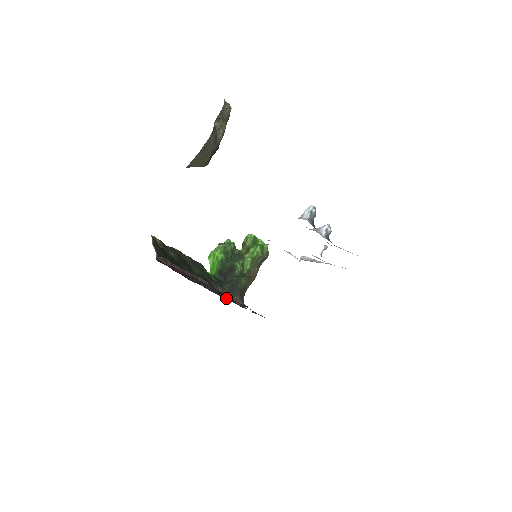
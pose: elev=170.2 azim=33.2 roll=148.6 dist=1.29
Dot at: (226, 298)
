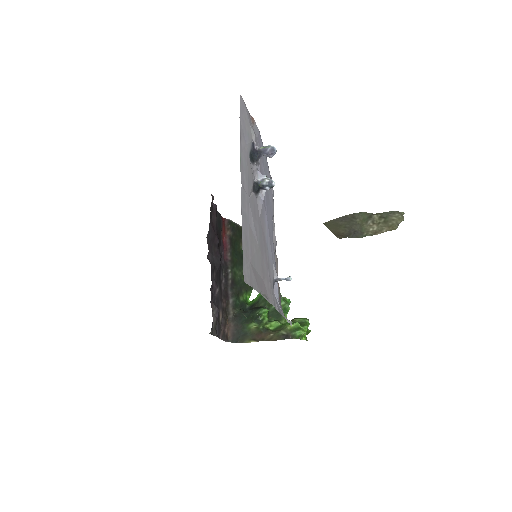
Dot at: (223, 304)
